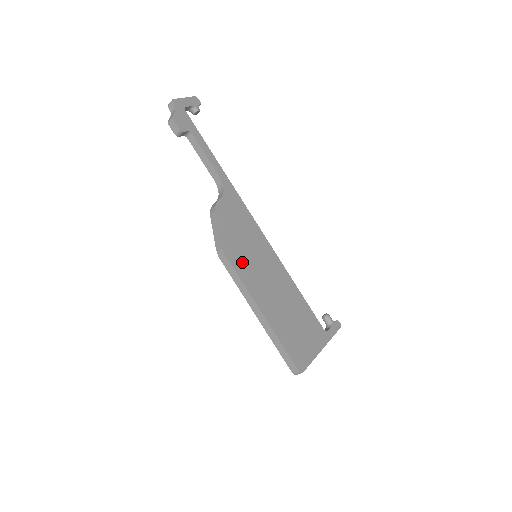
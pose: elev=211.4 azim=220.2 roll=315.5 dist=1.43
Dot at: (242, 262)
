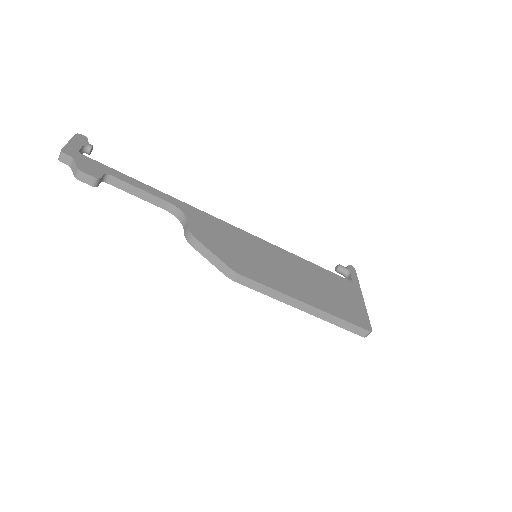
Dot at: (255, 270)
